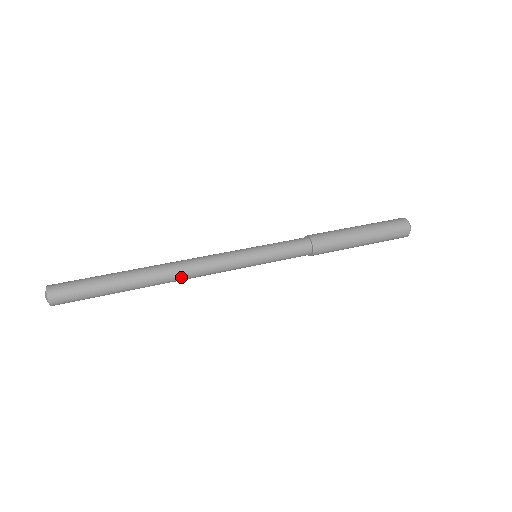
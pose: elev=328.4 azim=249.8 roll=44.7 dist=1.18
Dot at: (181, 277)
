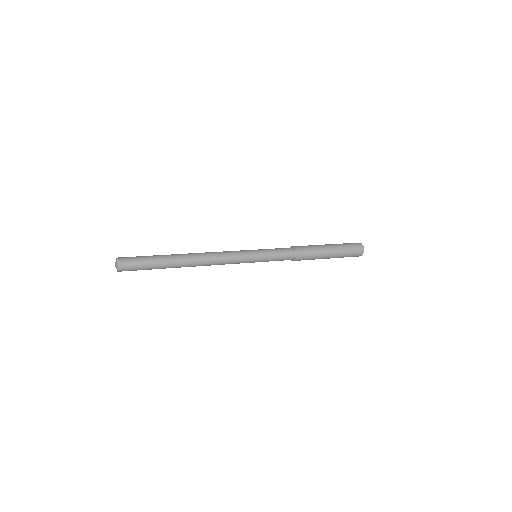
Dot at: (205, 256)
